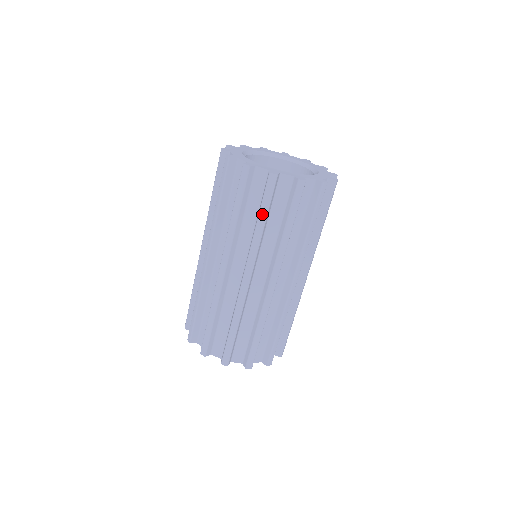
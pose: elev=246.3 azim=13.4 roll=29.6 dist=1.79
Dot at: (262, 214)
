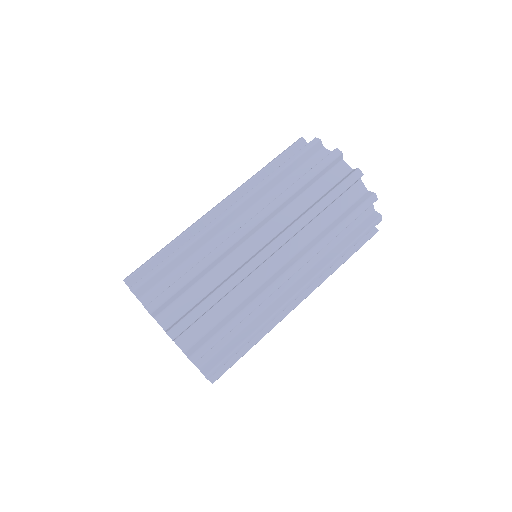
Dot at: (329, 197)
